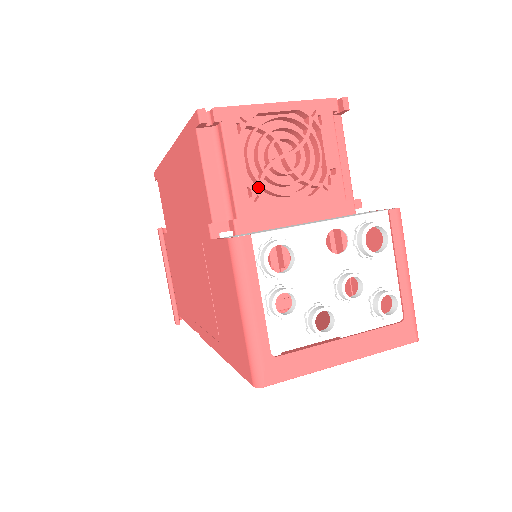
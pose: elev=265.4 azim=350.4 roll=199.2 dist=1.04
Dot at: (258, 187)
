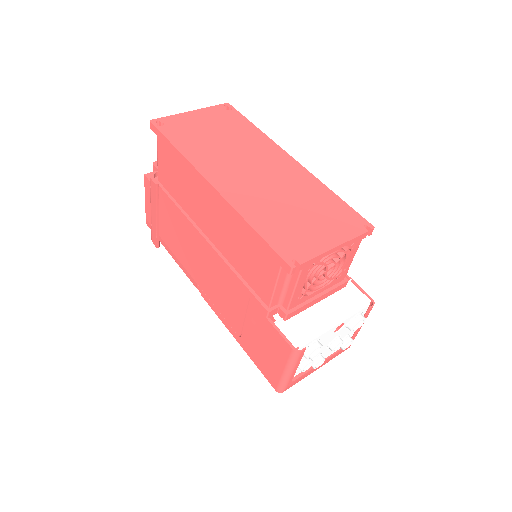
Dot at: (305, 292)
